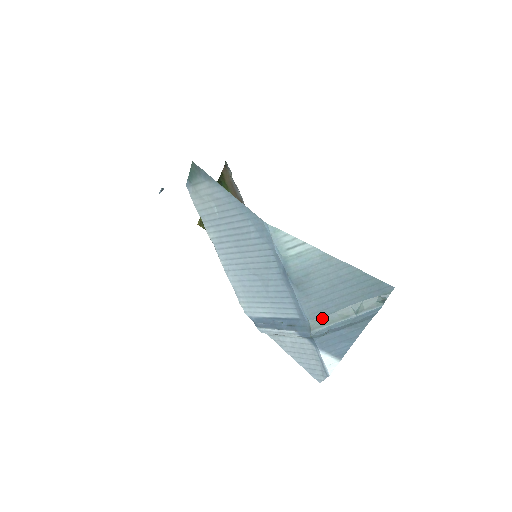
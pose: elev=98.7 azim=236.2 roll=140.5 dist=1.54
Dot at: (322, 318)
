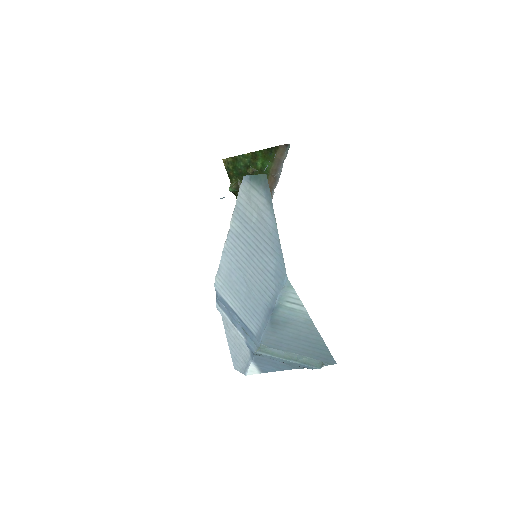
Dot at: (272, 348)
